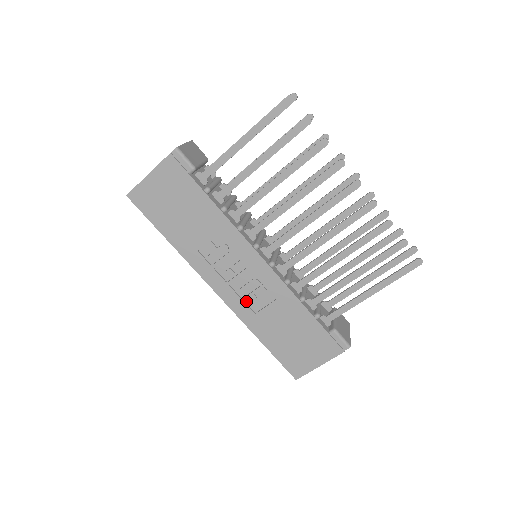
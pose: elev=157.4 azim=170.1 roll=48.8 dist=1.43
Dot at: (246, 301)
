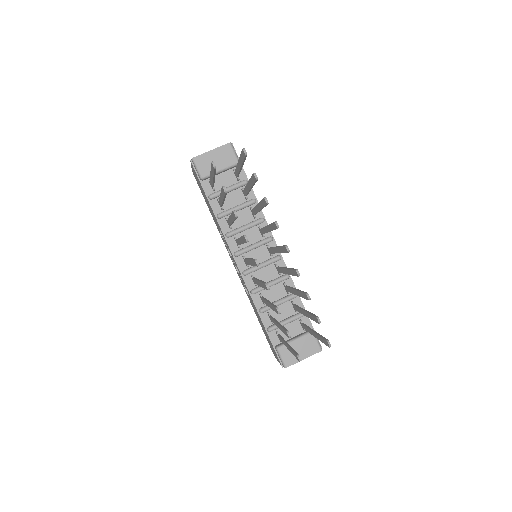
Dot at: occluded
